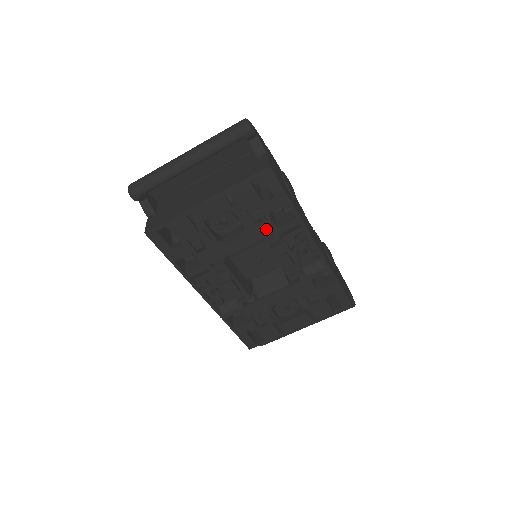
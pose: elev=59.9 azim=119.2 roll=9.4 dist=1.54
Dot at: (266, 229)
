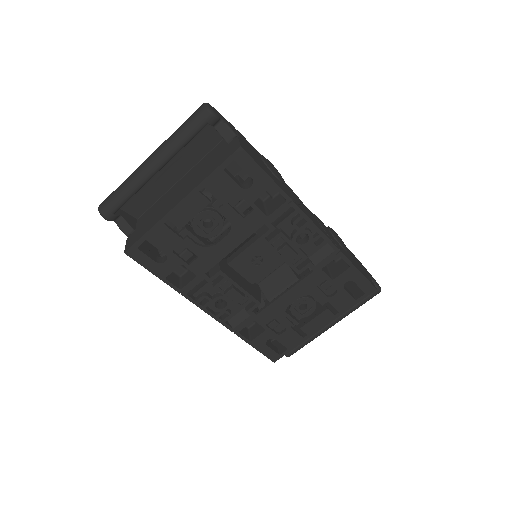
Dot at: (256, 220)
